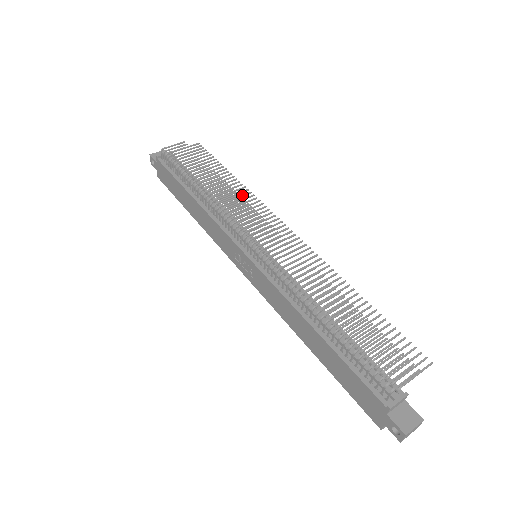
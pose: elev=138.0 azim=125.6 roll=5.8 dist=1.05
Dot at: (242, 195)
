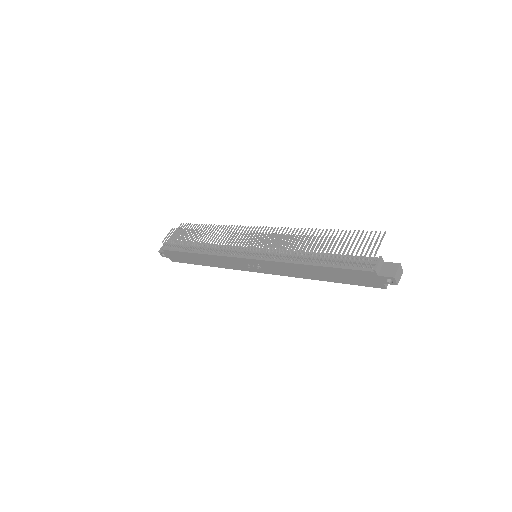
Dot at: occluded
